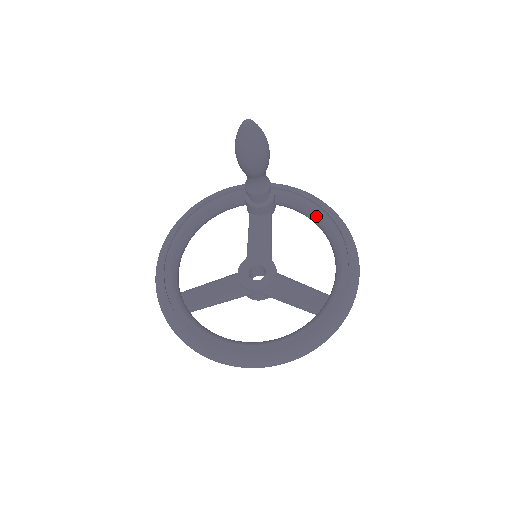
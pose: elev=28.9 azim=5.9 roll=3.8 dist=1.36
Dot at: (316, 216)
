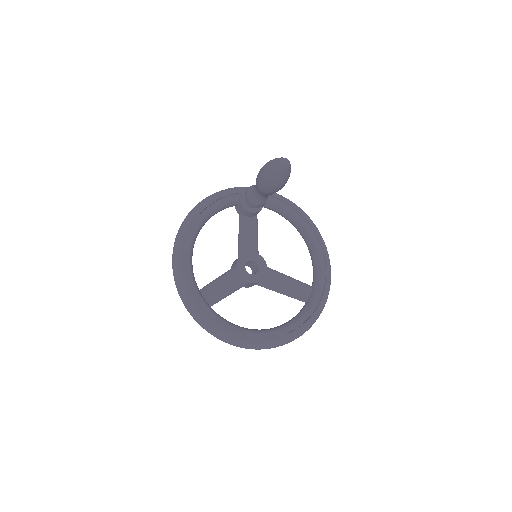
Dot at: (297, 221)
